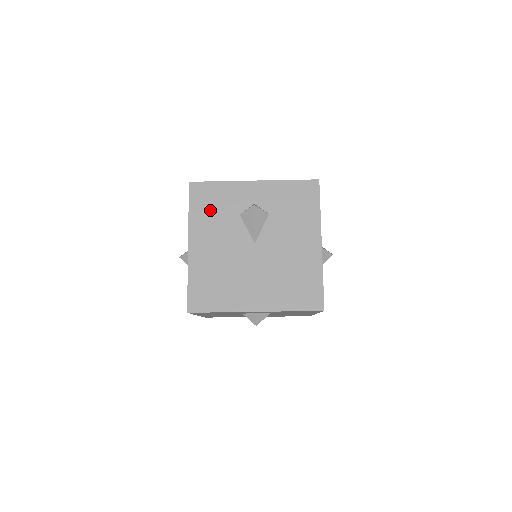
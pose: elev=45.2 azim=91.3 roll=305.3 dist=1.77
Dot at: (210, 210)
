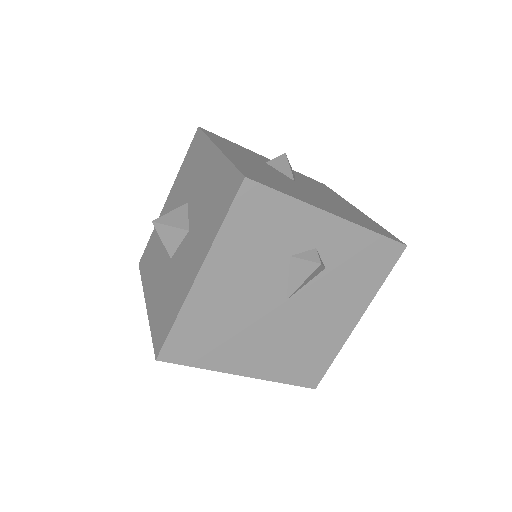
Dot at: (254, 235)
